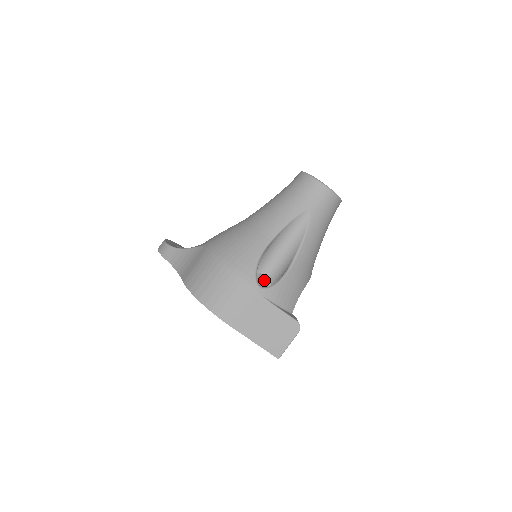
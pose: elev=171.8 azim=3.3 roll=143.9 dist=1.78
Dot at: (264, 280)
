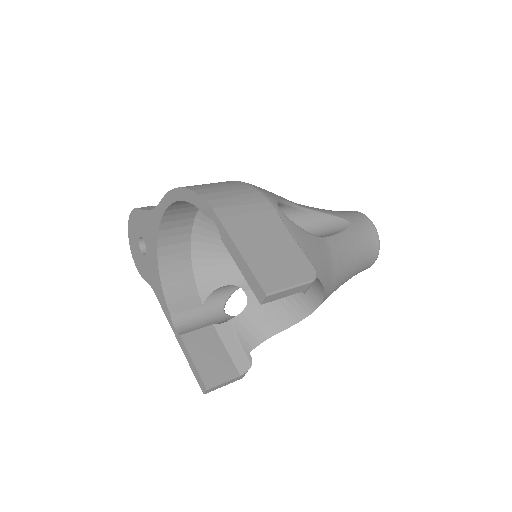
Dot at: (235, 323)
